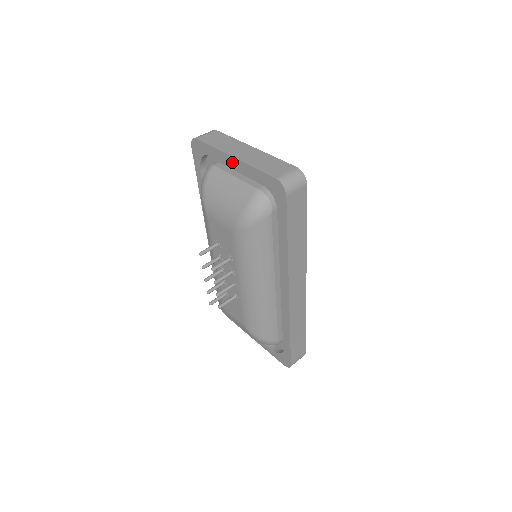
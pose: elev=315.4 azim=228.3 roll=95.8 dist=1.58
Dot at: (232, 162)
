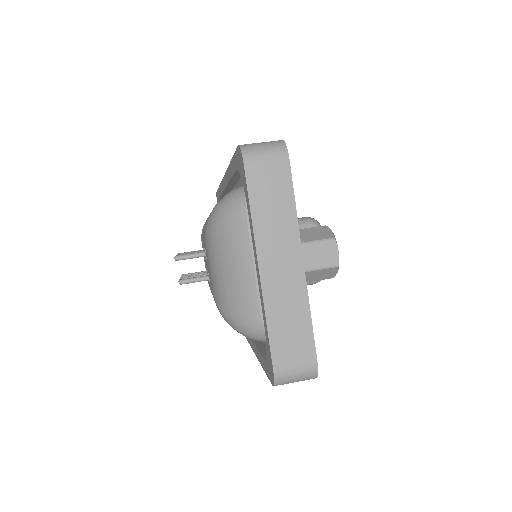
Dot at: (256, 265)
